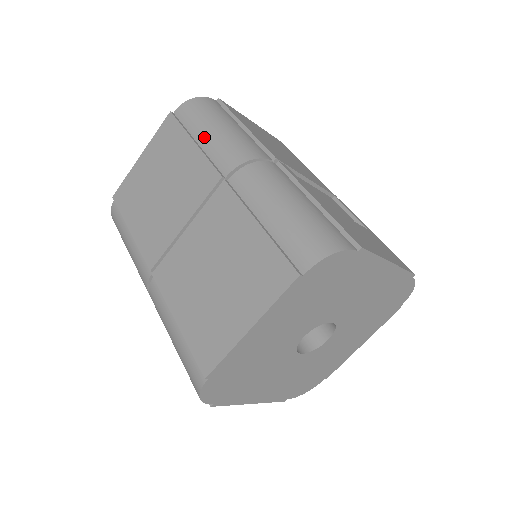
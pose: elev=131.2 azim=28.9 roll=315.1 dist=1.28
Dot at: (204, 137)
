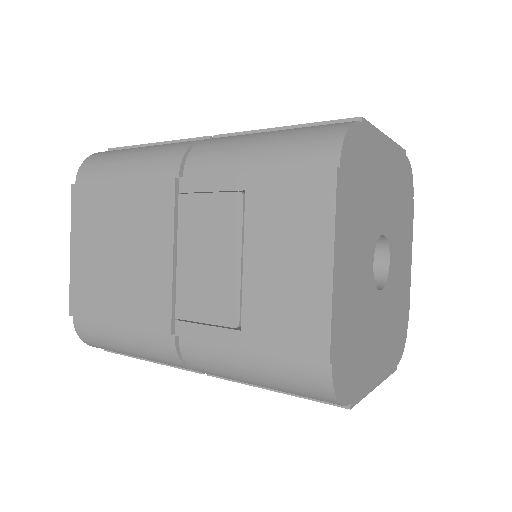
Dot at: occluded
